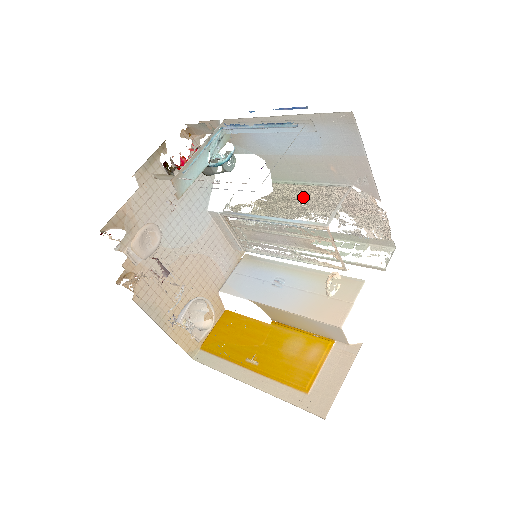
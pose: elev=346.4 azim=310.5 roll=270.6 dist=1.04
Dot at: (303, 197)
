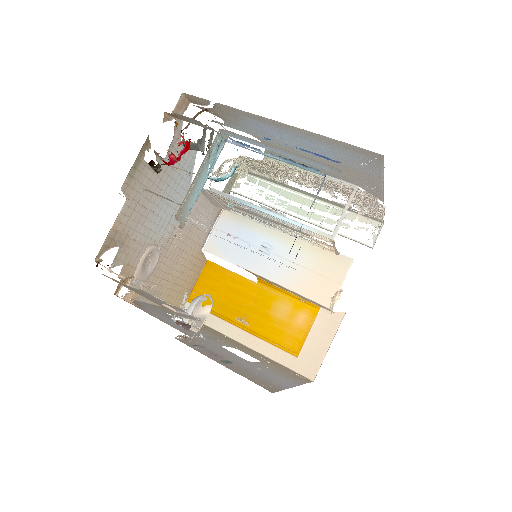
Dot at: (298, 174)
